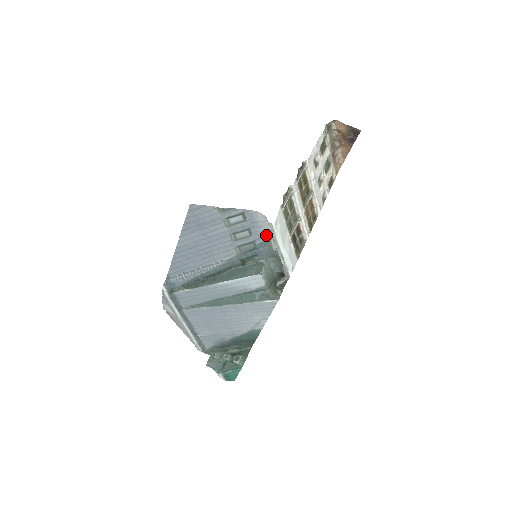
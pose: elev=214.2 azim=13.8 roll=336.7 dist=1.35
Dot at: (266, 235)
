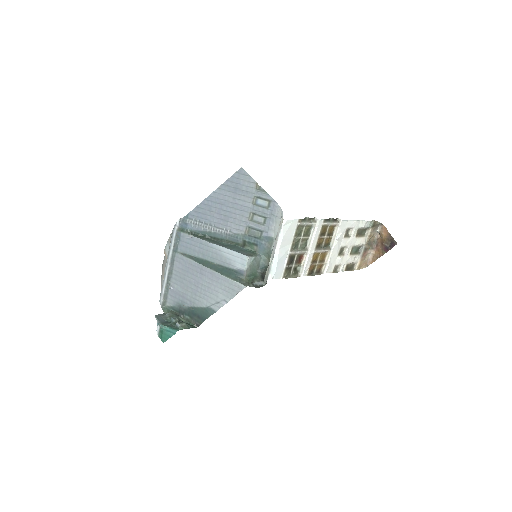
Dot at: (274, 232)
